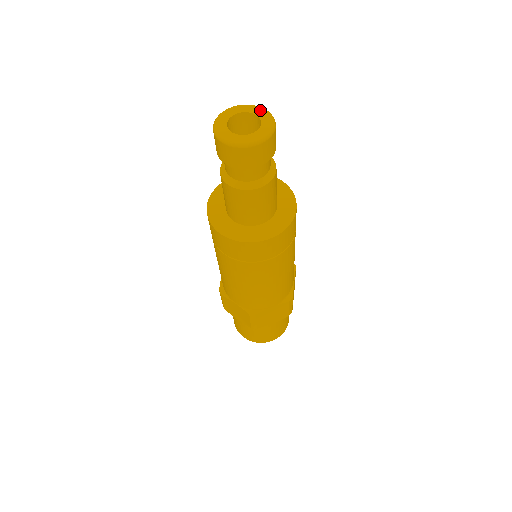
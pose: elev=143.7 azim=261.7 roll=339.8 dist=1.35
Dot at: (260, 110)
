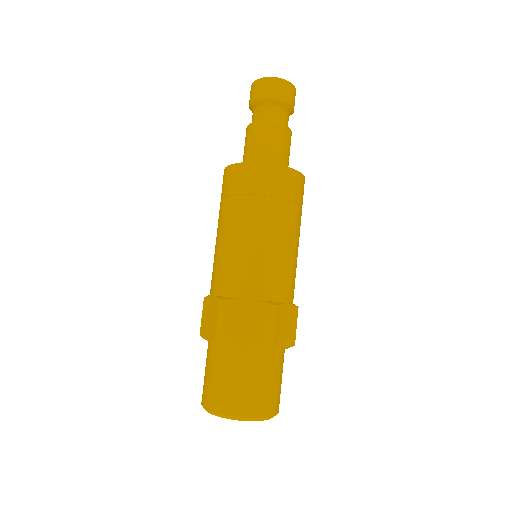
Dot at: occluded
